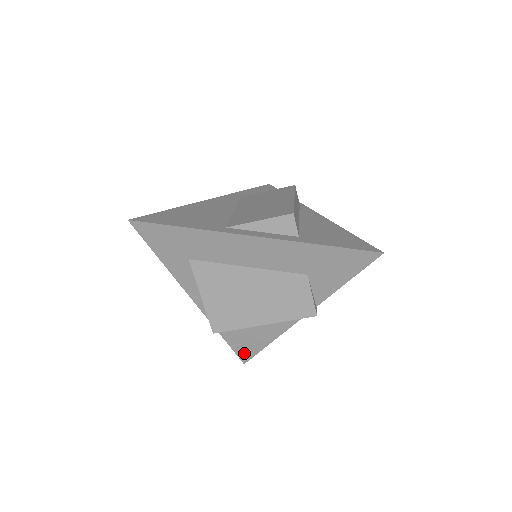
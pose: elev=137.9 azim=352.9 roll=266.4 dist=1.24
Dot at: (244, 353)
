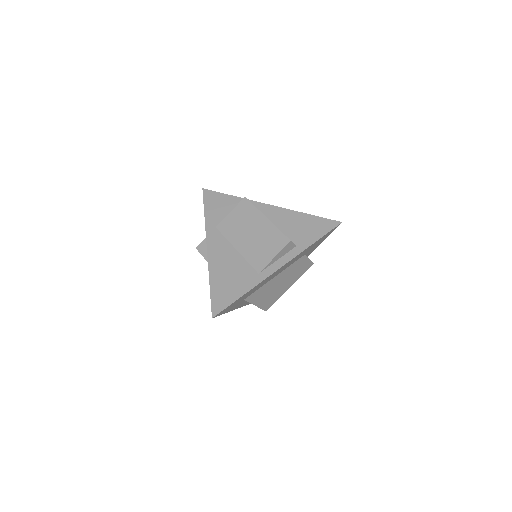
Dot at: occluded
